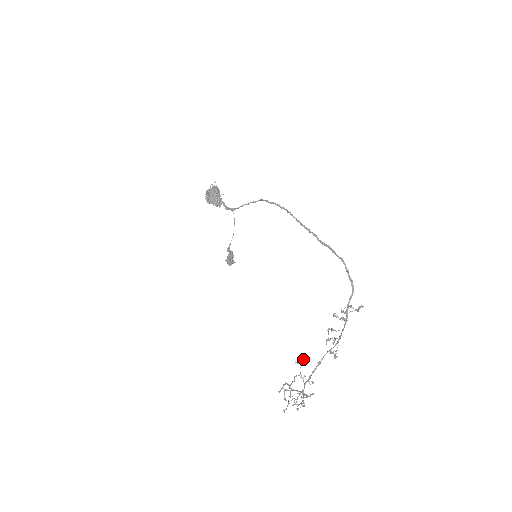
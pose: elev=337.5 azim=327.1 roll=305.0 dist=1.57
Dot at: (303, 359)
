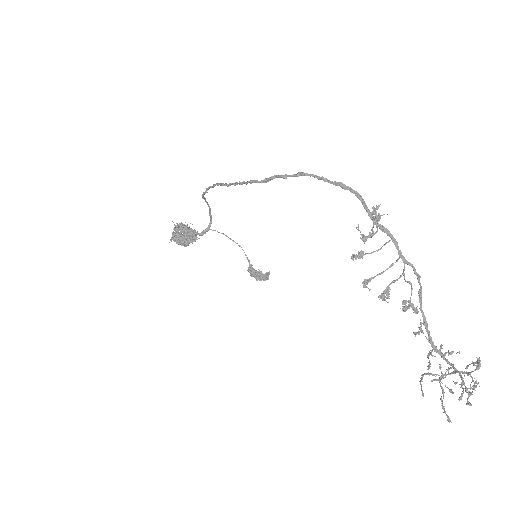
Dot at: (420, 323)
